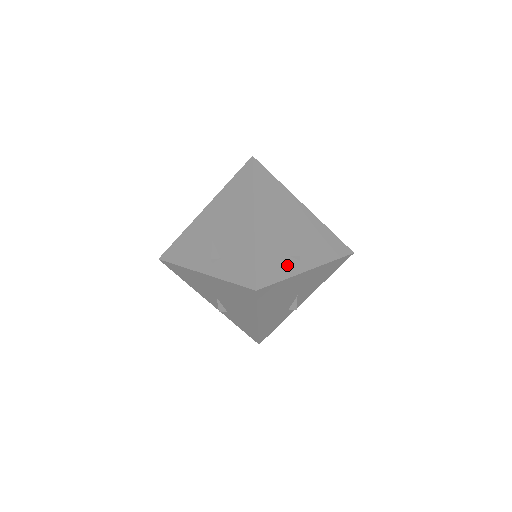
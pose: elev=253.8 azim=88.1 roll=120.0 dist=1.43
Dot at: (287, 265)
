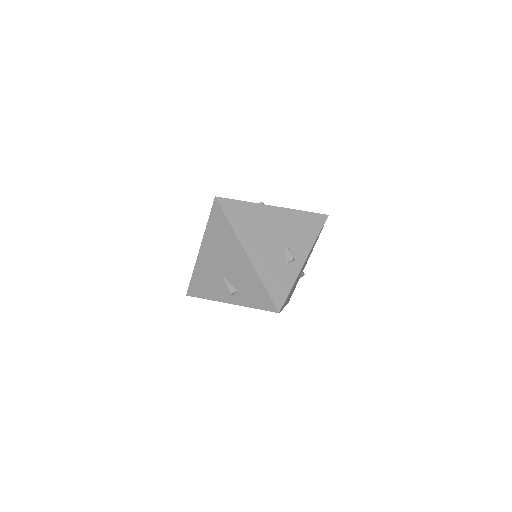
Dot at: (288, 273)
